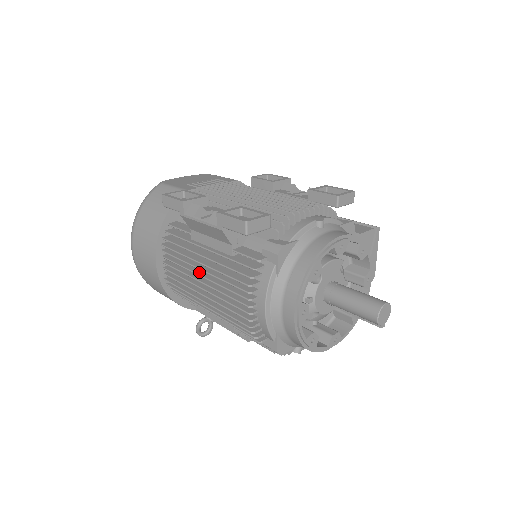
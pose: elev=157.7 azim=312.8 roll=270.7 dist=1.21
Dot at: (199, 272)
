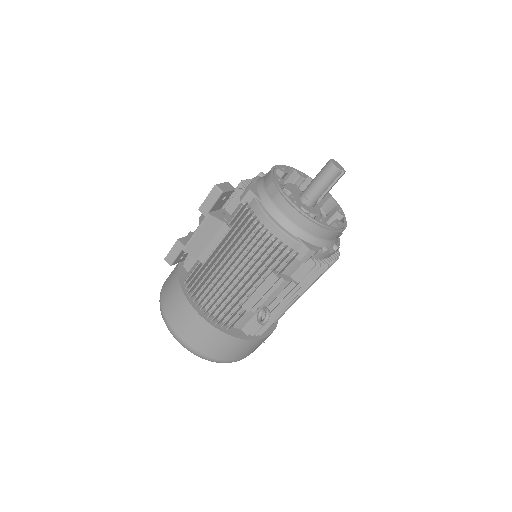
Dot at: (224, 271)
